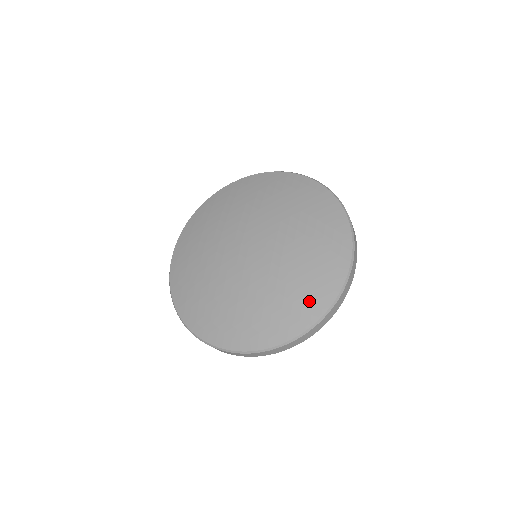
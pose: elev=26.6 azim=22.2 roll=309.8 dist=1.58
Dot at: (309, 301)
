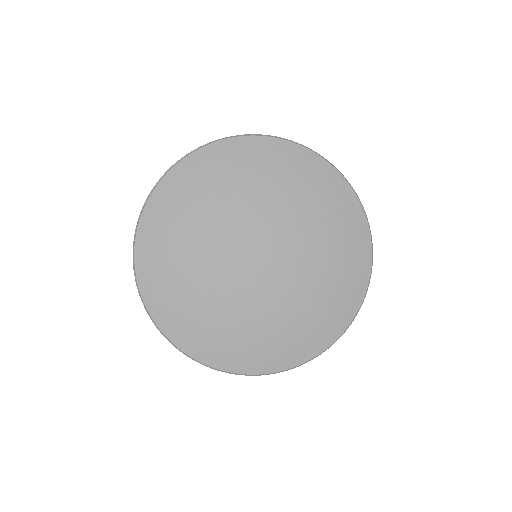
Dot at: (338, 311)
